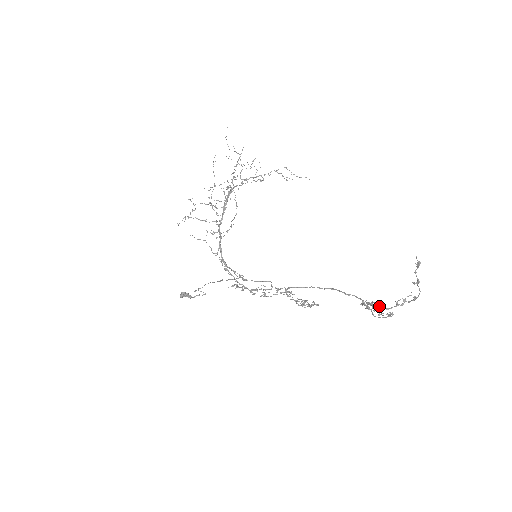
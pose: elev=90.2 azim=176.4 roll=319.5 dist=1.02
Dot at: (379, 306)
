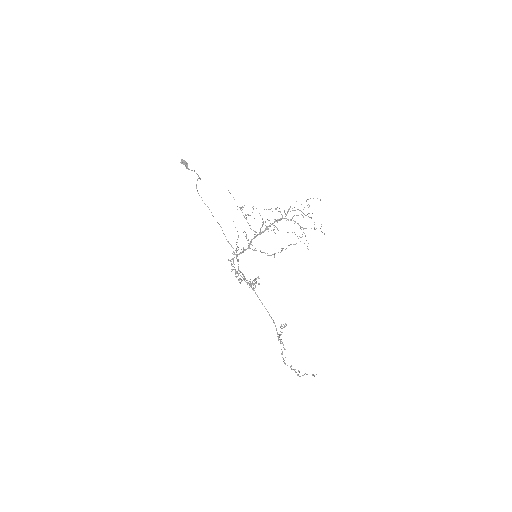
Dot at: occluded
